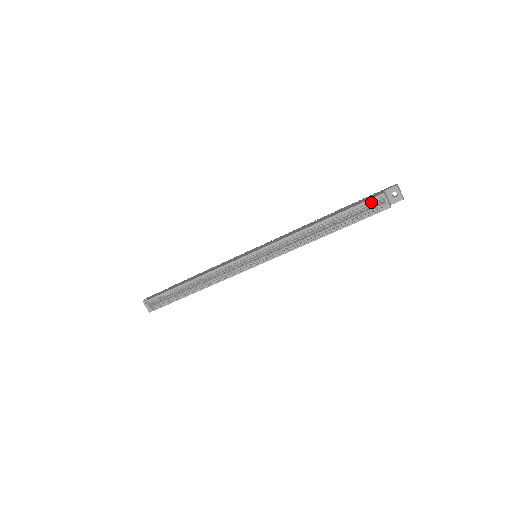
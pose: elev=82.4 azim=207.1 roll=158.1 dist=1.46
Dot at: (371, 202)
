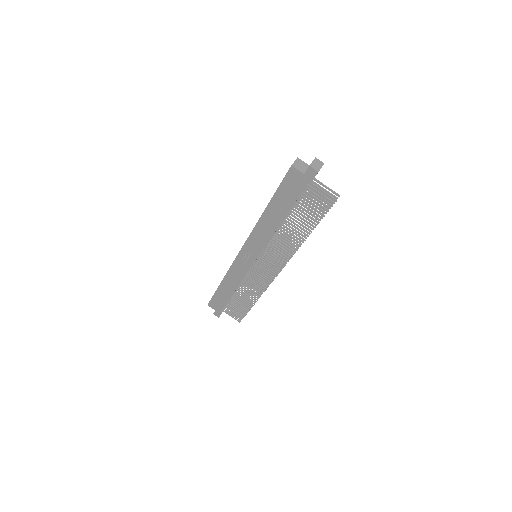
Dot at: occluded
